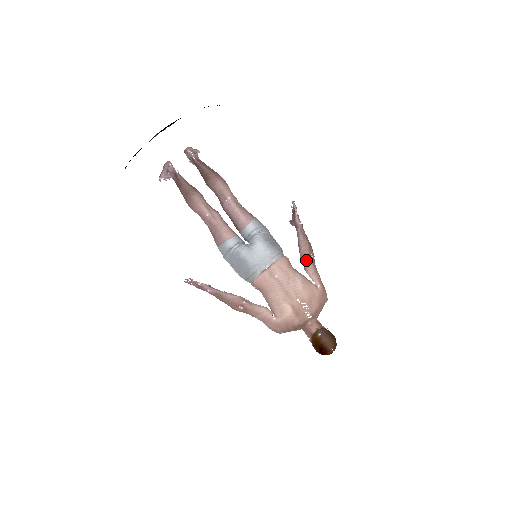
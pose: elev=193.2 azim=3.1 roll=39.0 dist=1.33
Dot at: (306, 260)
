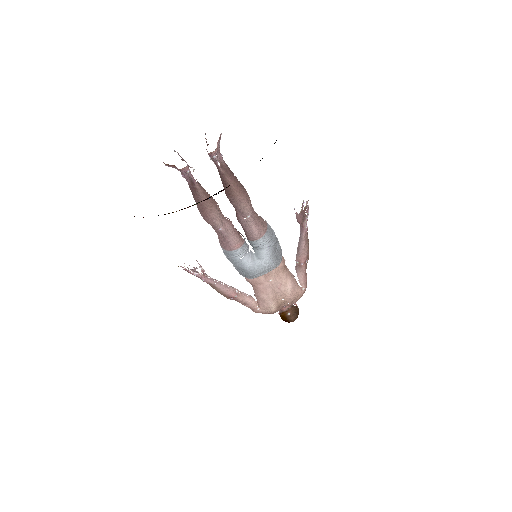
Dot at: (301, 266)
